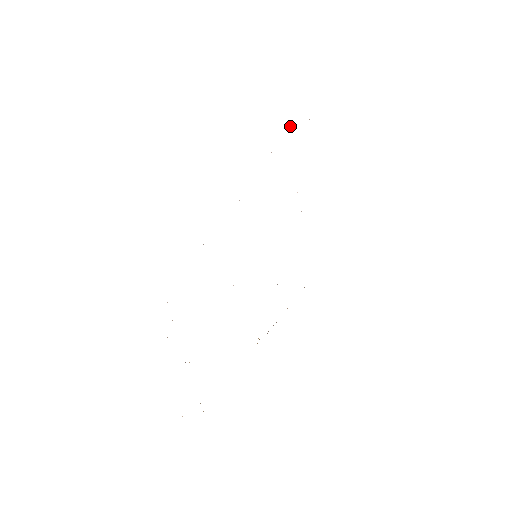
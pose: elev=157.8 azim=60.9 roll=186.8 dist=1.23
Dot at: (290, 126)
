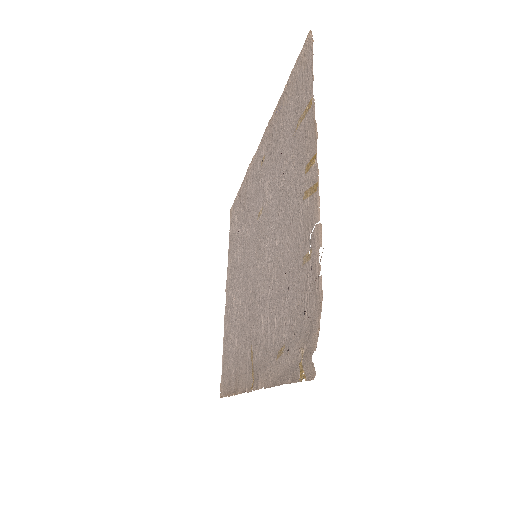
Dot at: (239, 189)
